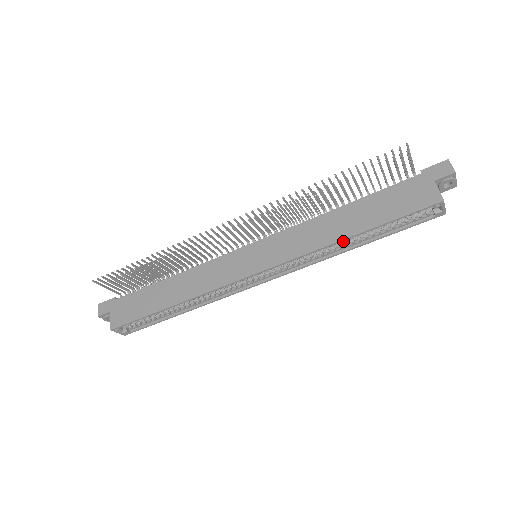
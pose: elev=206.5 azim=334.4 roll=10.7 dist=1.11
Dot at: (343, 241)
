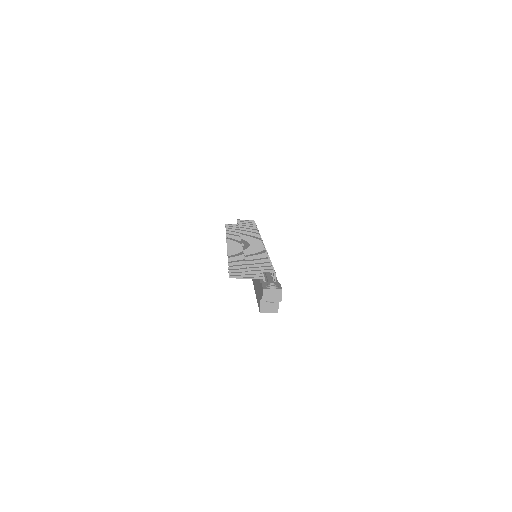
Dot at: occluded
